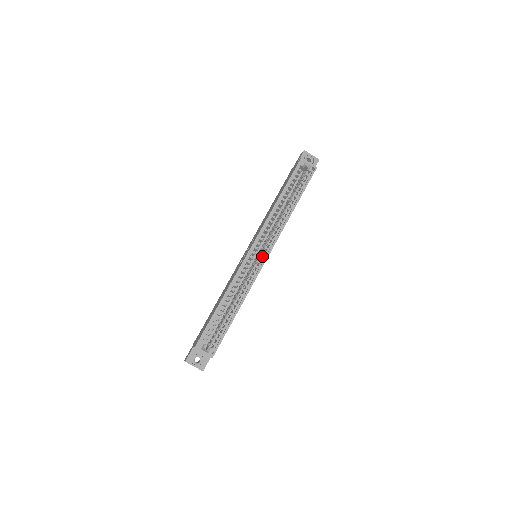
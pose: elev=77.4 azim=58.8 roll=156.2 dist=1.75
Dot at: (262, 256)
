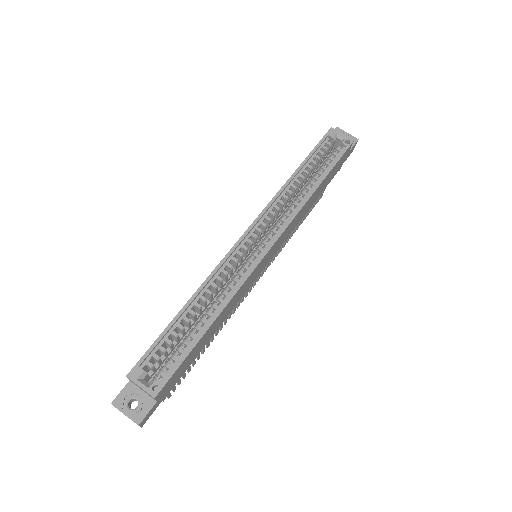
Dot at: occluded
